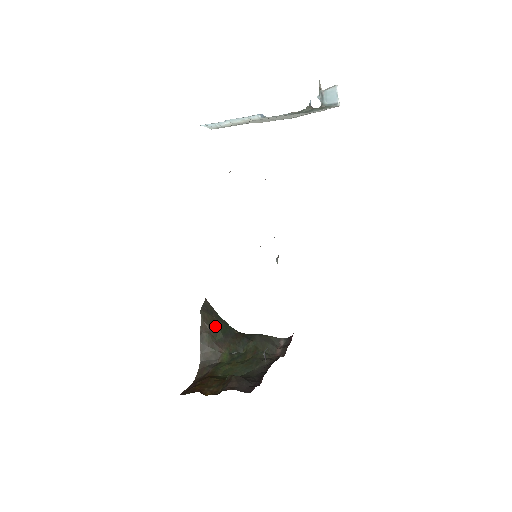
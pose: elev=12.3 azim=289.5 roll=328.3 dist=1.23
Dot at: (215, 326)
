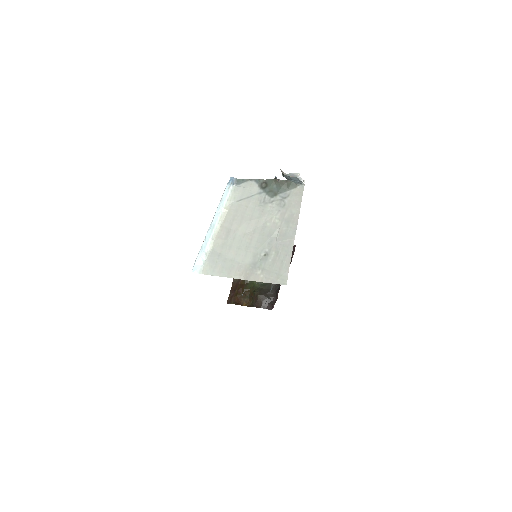
Dot at: occluded
